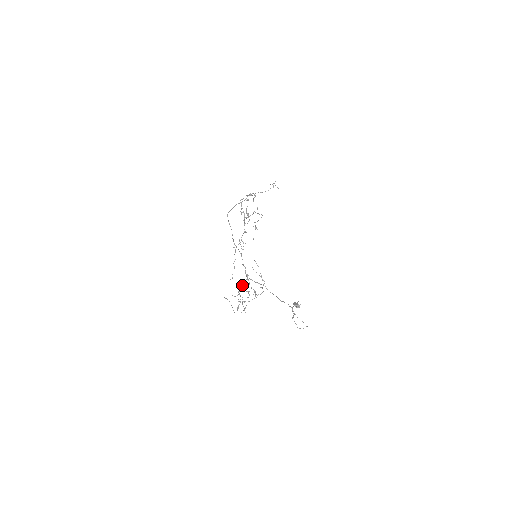
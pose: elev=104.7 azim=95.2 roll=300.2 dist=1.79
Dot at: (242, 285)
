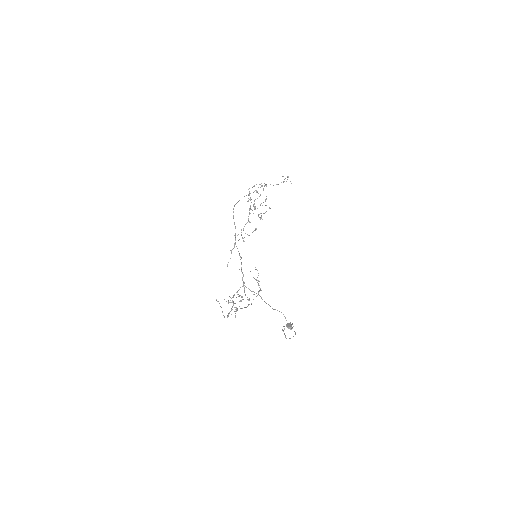
Dot at: (237, 292)
